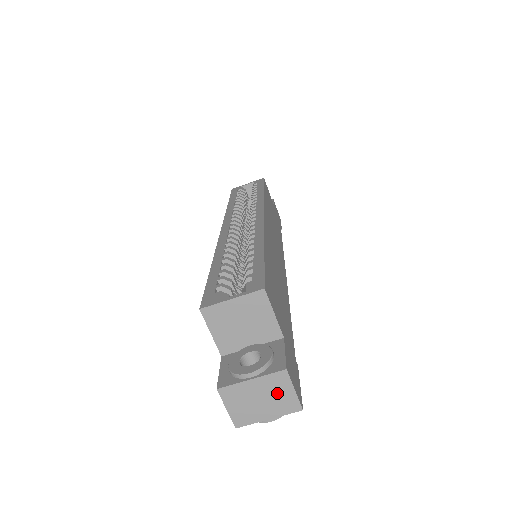
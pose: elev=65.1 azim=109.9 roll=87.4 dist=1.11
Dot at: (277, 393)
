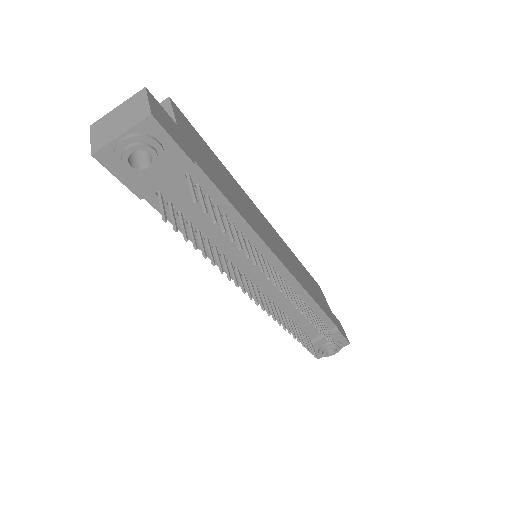
Dot at: (134, 109)
